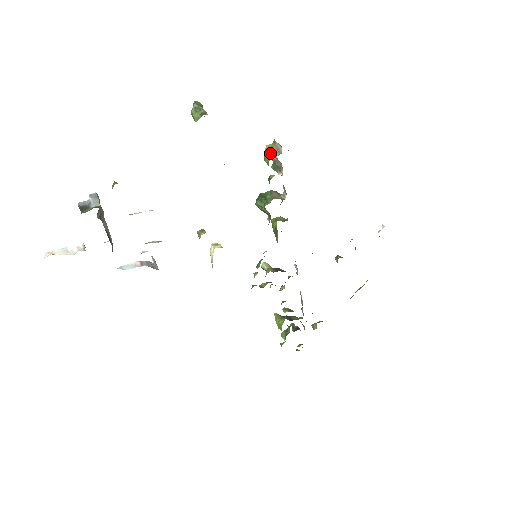
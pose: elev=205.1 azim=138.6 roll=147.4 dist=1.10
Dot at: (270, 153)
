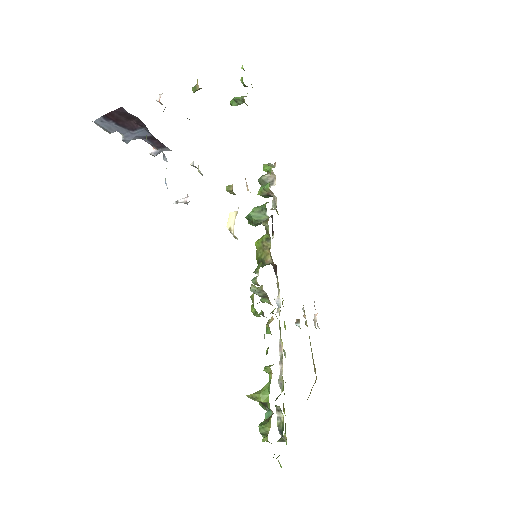
Dot at: (267, 165)
